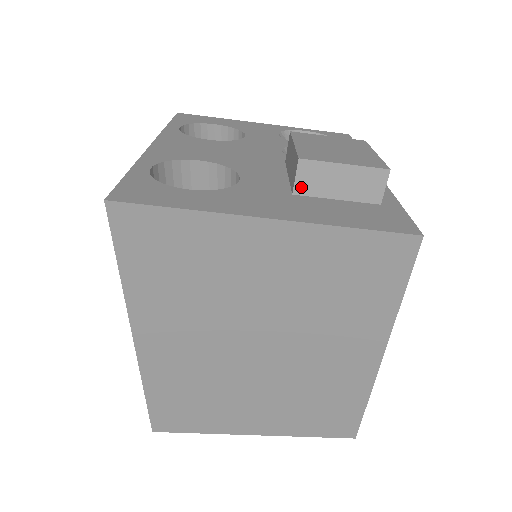
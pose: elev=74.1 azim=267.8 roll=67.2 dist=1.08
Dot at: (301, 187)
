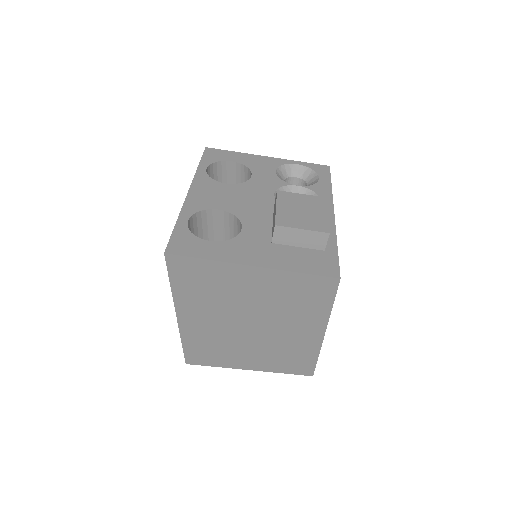
Dot at: (277, 239)
